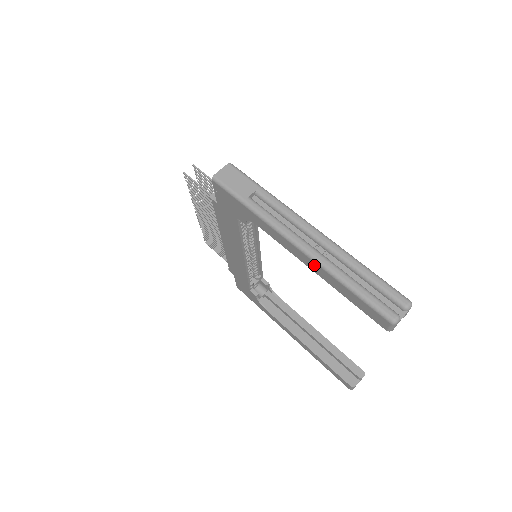
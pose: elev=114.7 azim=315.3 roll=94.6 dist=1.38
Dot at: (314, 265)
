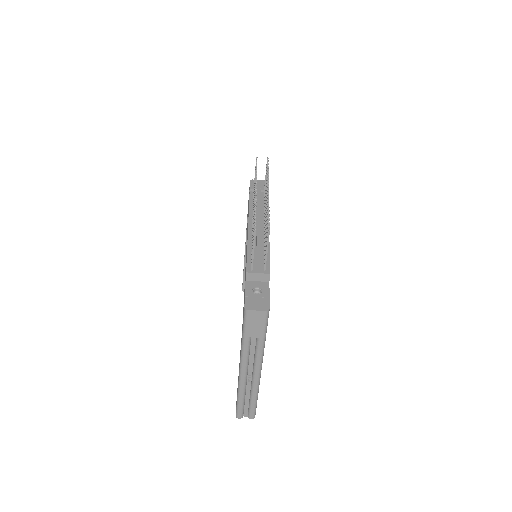
Dot at: occluded
